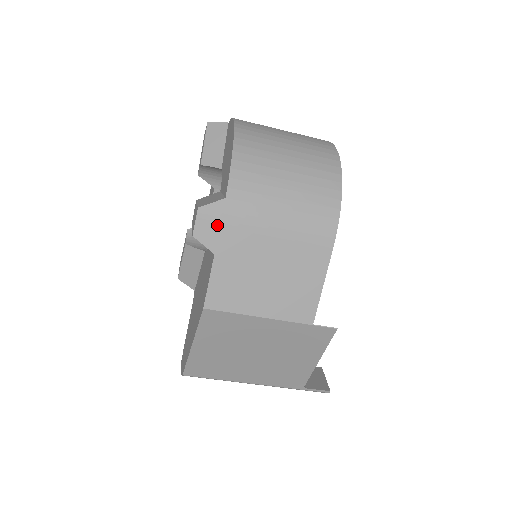
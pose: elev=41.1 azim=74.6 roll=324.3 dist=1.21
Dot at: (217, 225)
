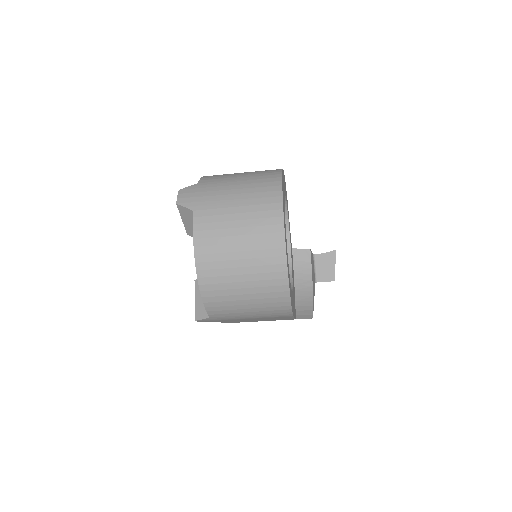
Dot at: occluded
